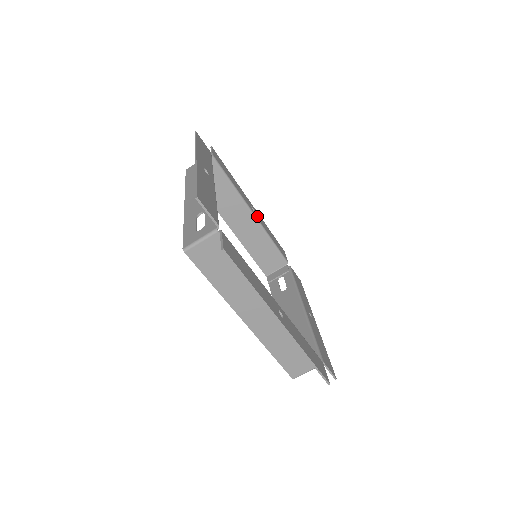
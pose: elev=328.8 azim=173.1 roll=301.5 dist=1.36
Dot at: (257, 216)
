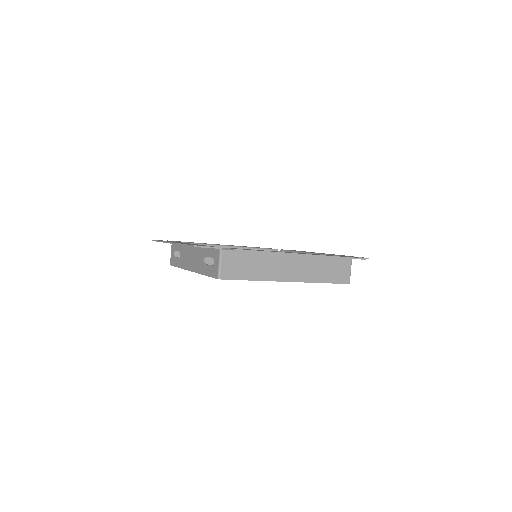
Dot at: occluded
